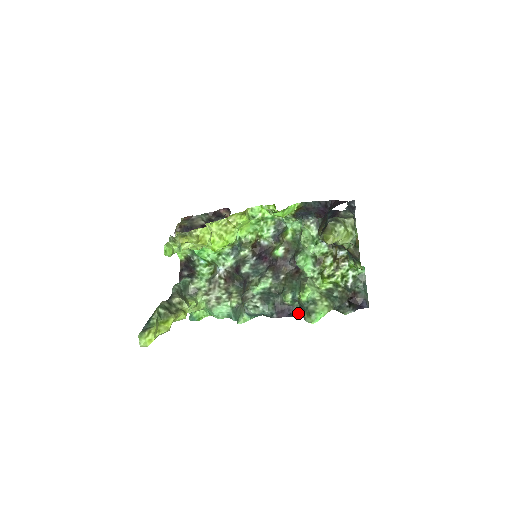
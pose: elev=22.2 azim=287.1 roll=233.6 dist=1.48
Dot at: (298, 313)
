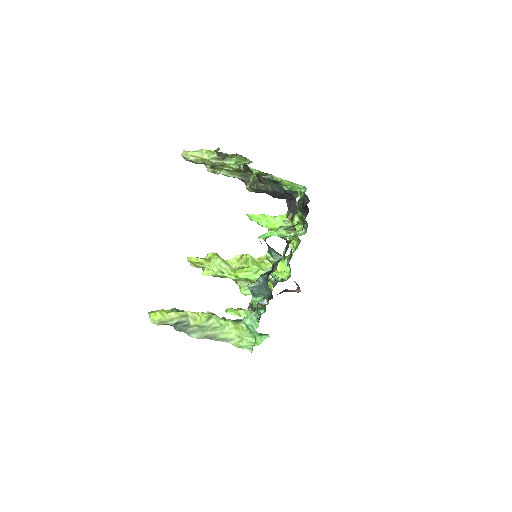
Dot at: occluded
